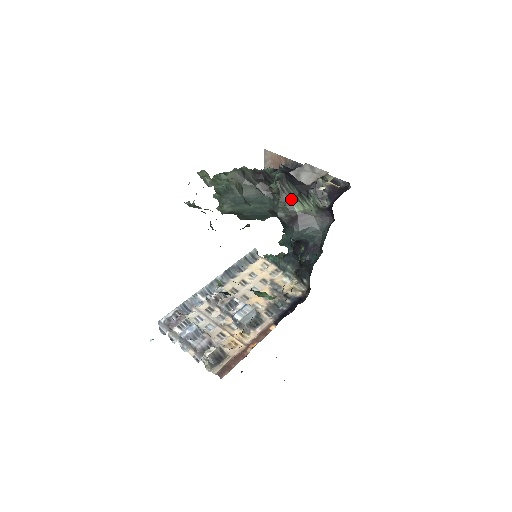
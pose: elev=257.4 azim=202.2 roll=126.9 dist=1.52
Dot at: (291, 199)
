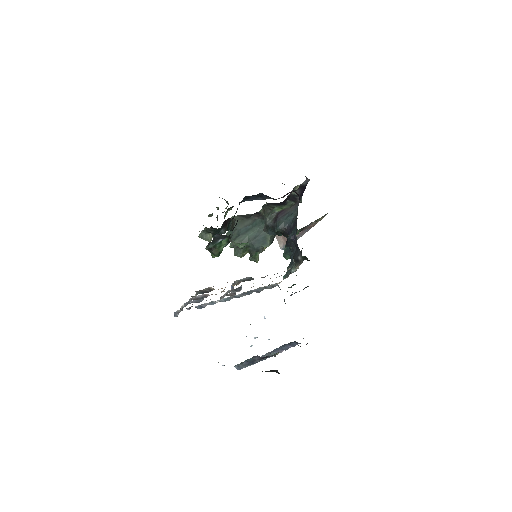
Dot at: (273, 209)
